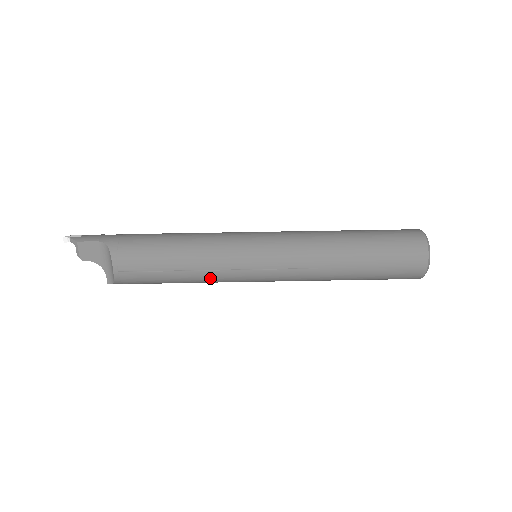
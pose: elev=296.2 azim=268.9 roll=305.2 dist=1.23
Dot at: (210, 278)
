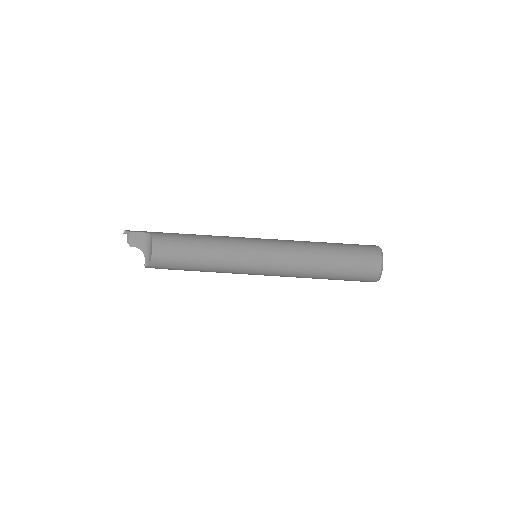
Dot at: (221, 264)
